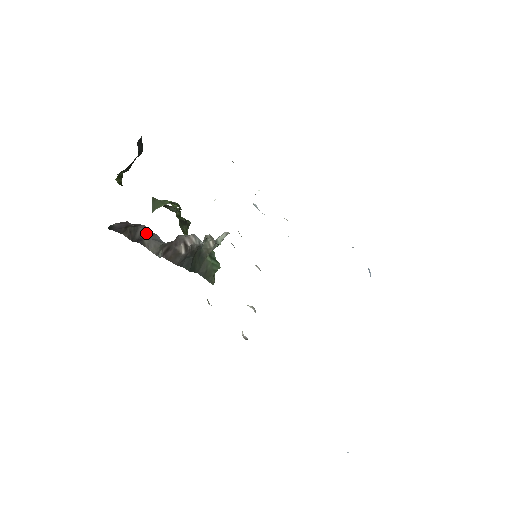
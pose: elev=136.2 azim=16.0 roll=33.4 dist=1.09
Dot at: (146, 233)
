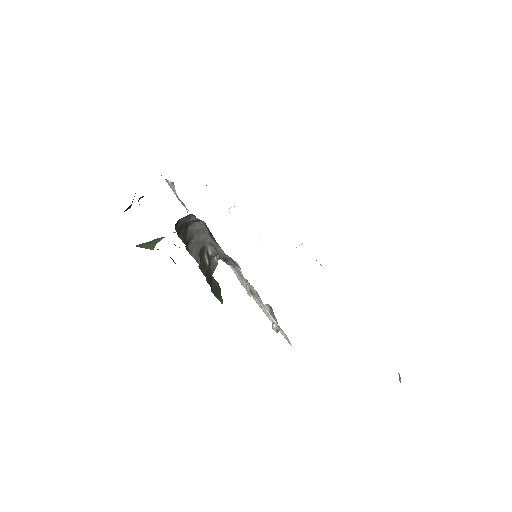
Dot at: (192, 235)
